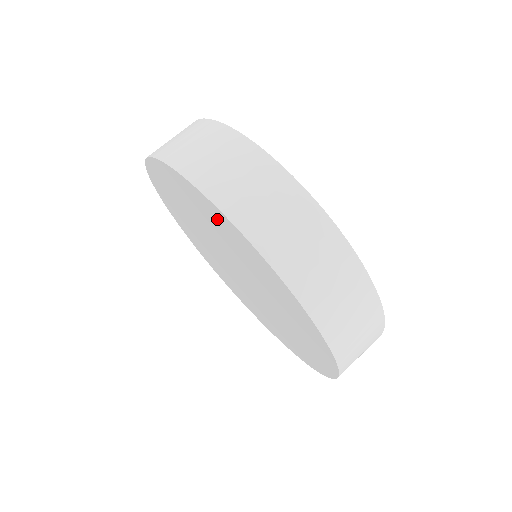
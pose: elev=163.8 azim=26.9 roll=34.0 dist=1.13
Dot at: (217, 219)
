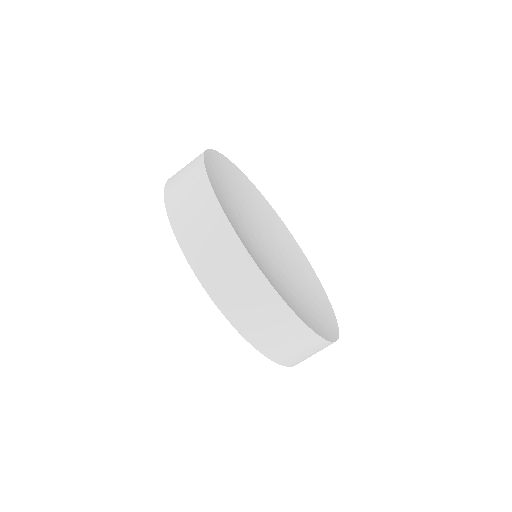
Dot at: occluded
